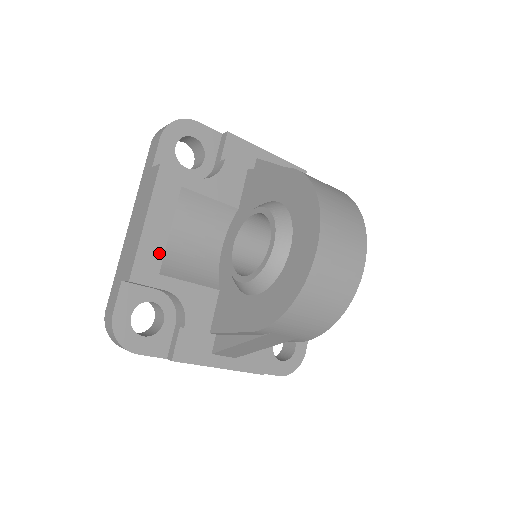
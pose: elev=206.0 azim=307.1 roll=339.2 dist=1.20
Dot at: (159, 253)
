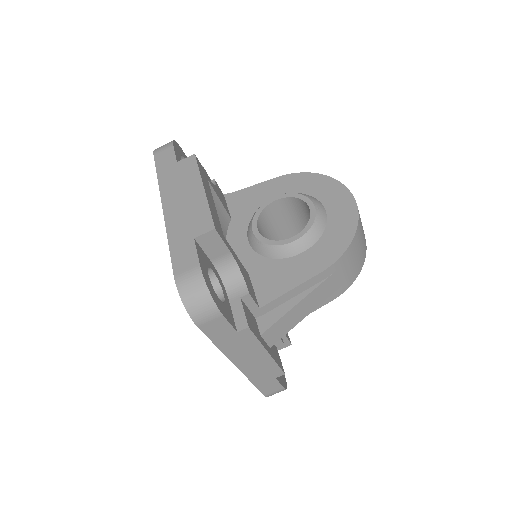
Dot at: (218, 219)
